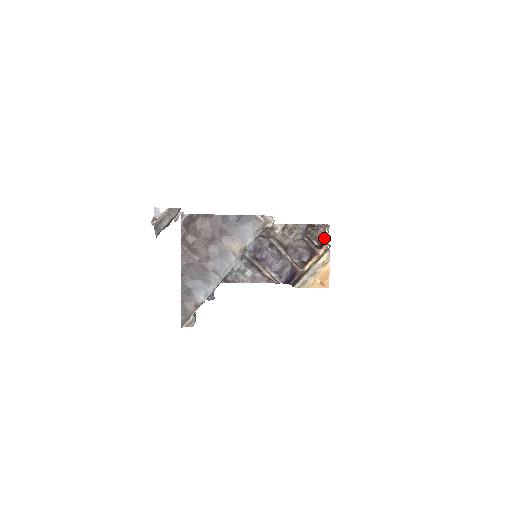
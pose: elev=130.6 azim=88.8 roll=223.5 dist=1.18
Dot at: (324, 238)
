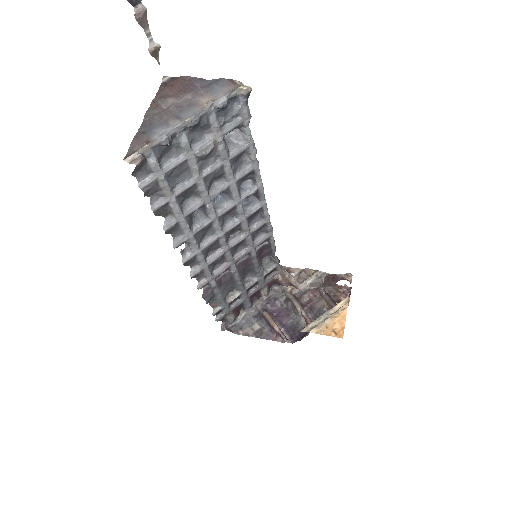
Dot at: occluded
